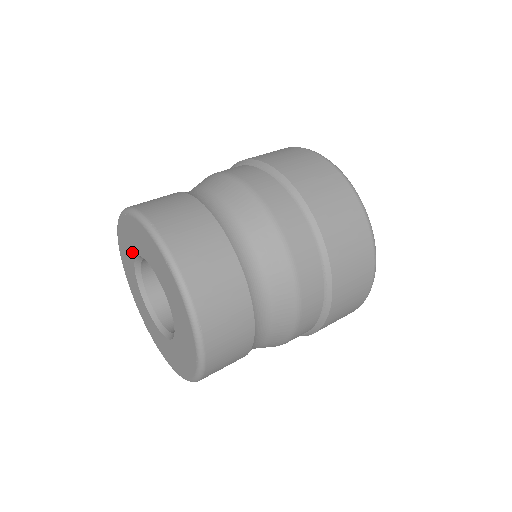
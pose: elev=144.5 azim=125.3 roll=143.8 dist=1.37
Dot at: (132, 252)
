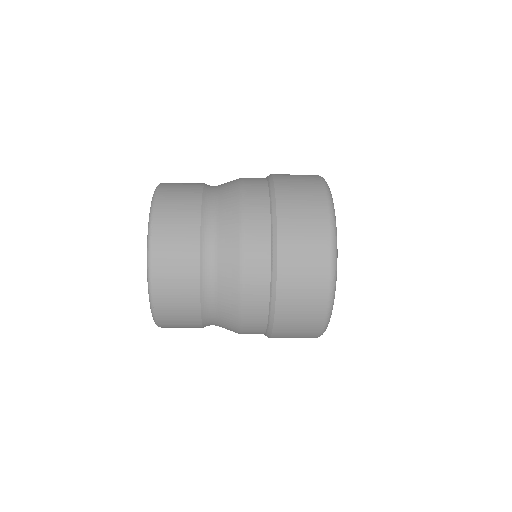
Dot at: occluded
